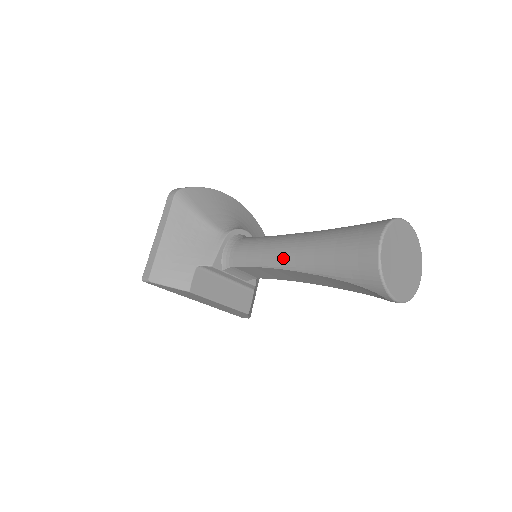
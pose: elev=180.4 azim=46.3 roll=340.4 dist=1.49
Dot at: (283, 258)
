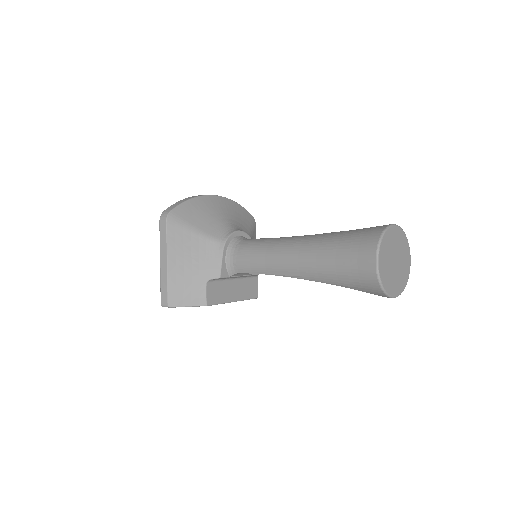
Dot at: (287, 268)
